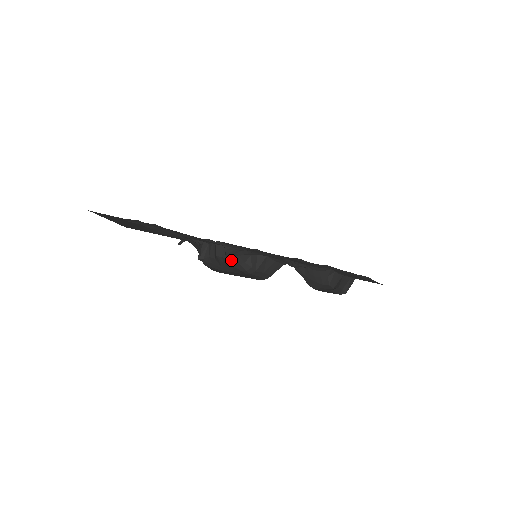
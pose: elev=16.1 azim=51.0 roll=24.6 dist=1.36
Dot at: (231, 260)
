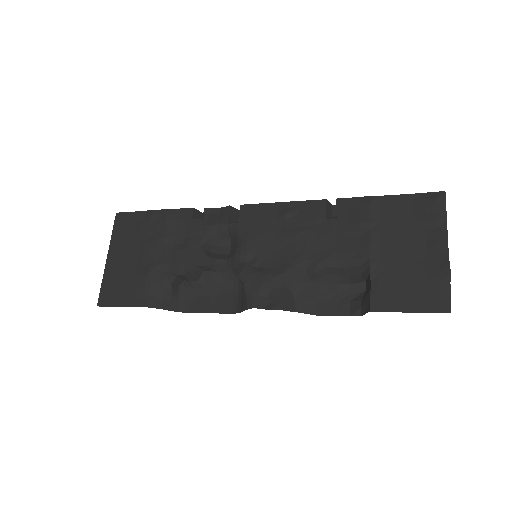
Dot at: (223, 269)
